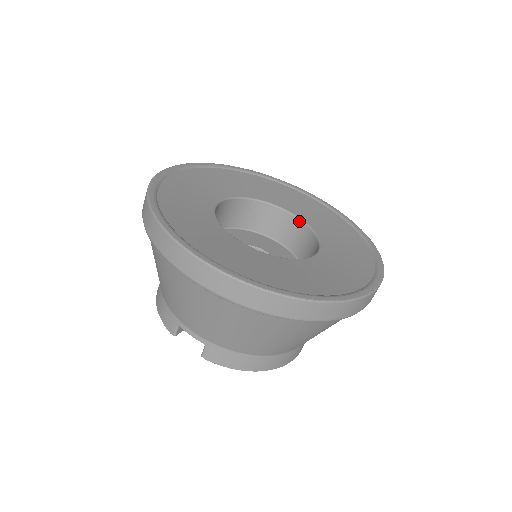
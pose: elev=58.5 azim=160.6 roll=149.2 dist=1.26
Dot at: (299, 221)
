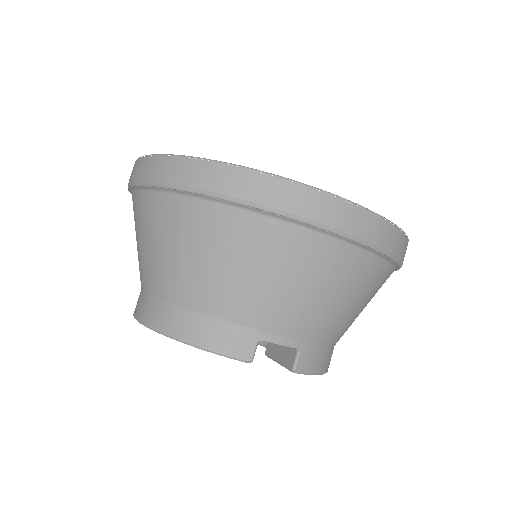
Dot at: occluded
